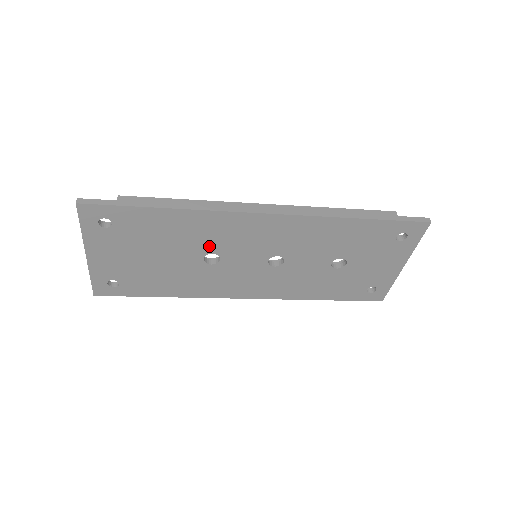
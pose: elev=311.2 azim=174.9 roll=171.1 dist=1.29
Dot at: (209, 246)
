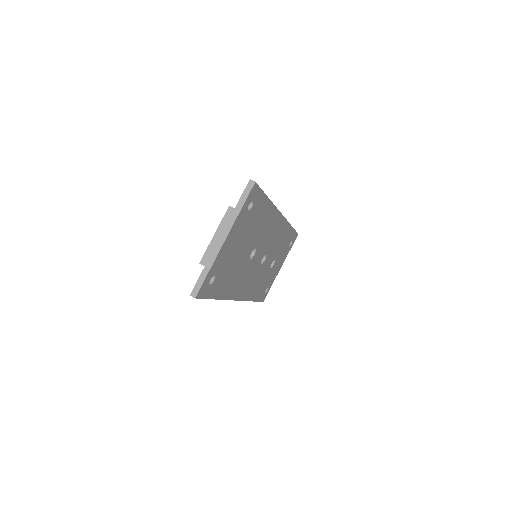
Dot at: (259, 240)
